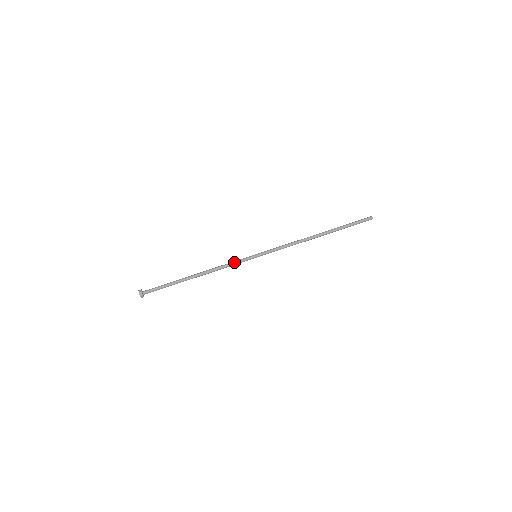
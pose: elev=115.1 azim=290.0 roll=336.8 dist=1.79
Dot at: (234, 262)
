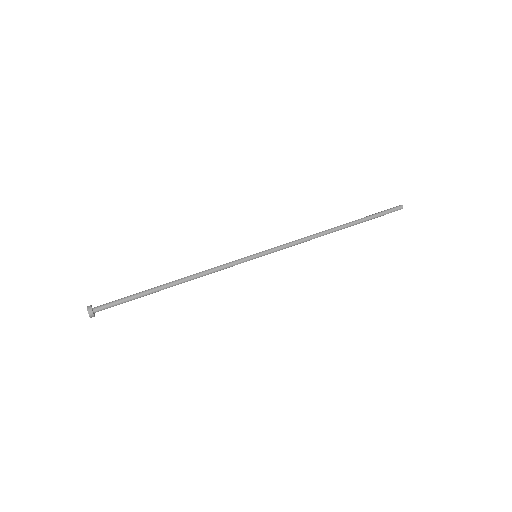
Dot at: (227, 266)
